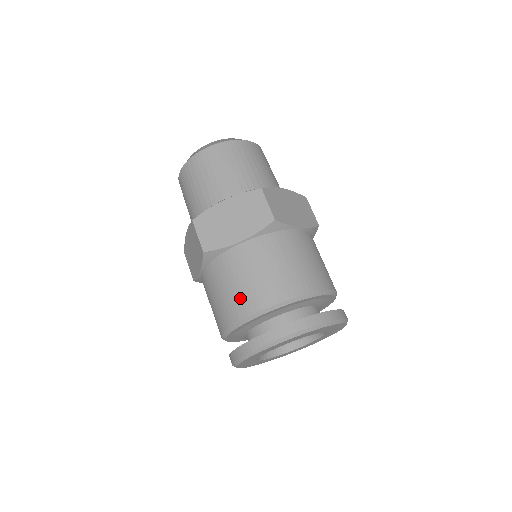
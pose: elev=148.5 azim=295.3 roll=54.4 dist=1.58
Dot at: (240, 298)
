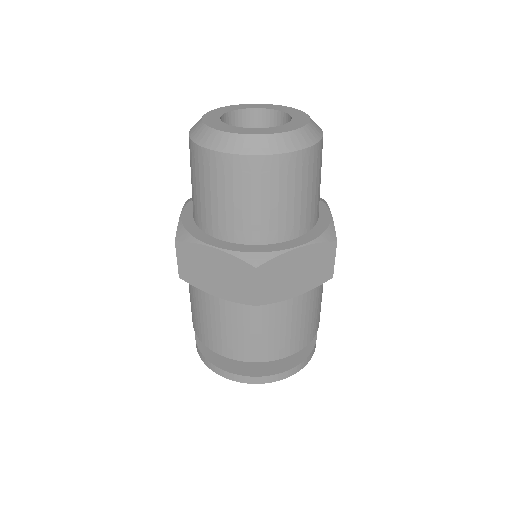
Dot at: (203, 330)
